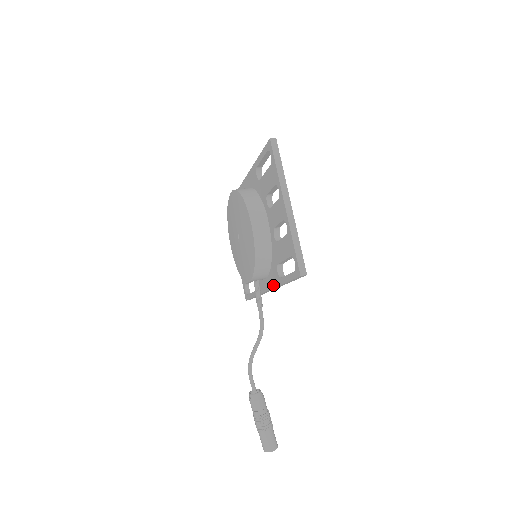
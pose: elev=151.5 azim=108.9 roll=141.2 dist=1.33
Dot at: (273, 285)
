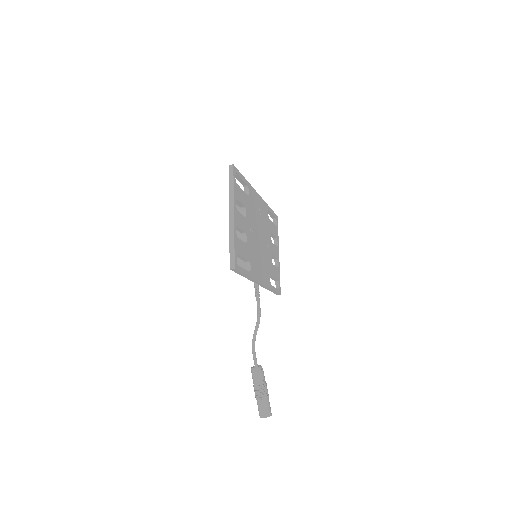
Dot at: occluded
